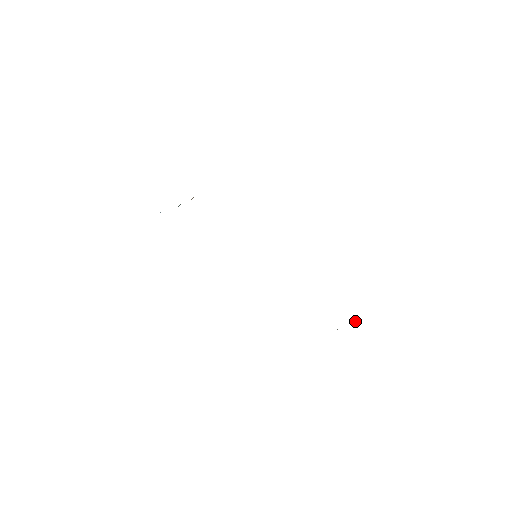
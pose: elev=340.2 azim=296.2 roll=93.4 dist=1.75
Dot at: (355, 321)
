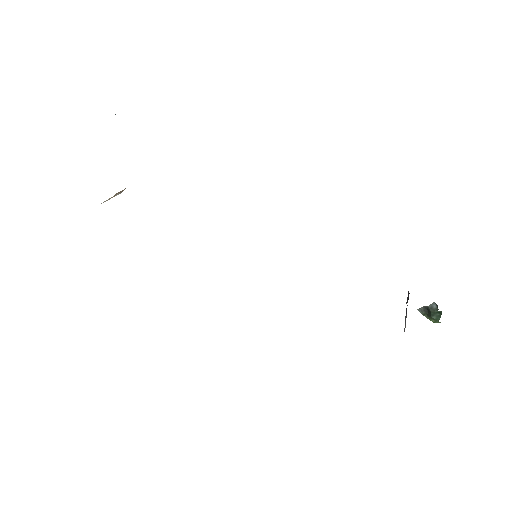
Dot at: occluded
